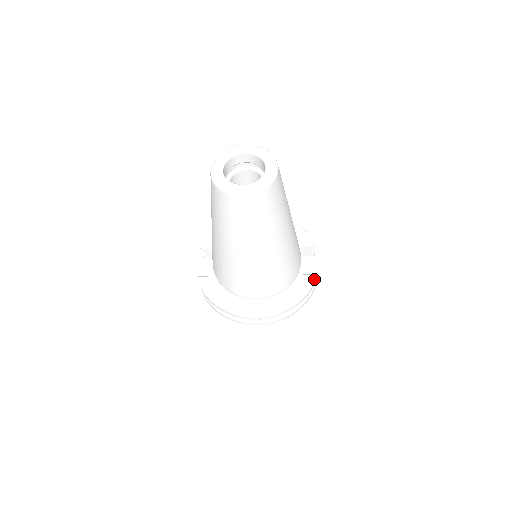
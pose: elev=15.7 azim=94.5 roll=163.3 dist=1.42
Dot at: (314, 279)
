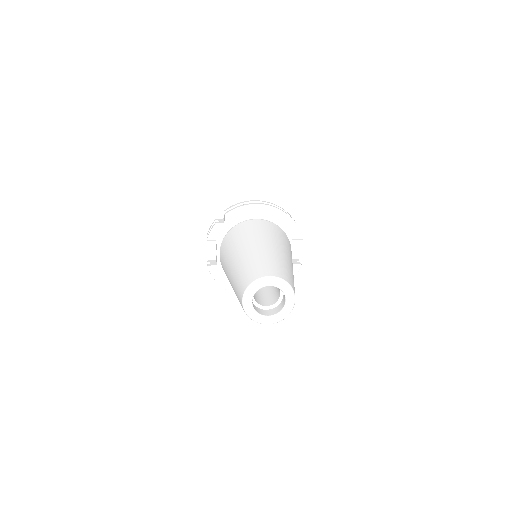
Dot at: (299, 269)
